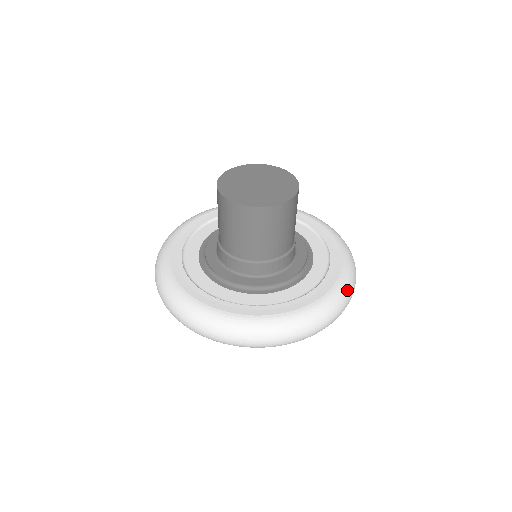
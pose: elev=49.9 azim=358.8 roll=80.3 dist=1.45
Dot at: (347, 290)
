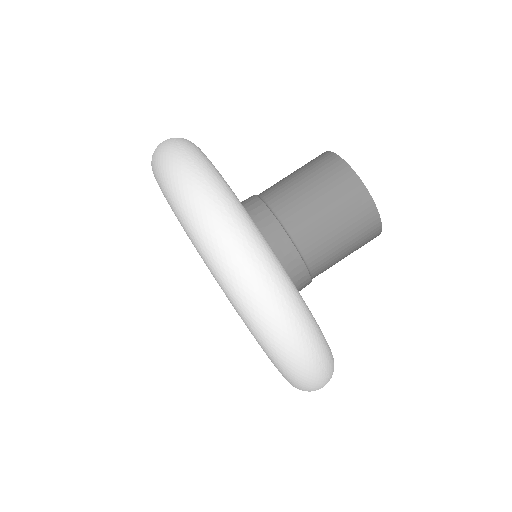
Dot at: (325, 353)
